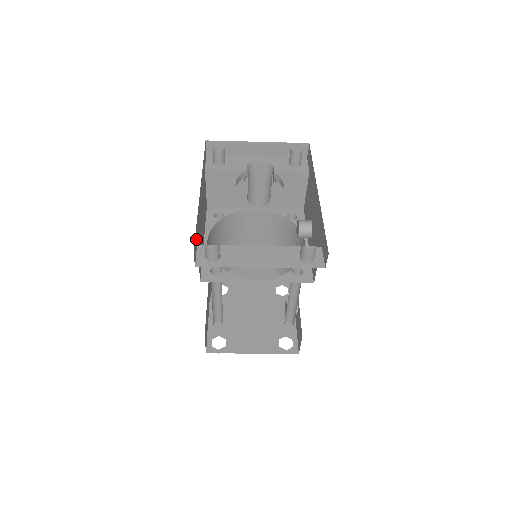
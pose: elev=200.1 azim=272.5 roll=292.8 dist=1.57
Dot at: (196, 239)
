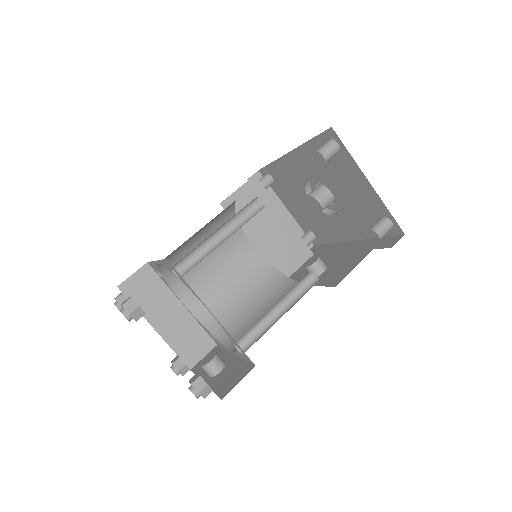
Dot at: occluded
